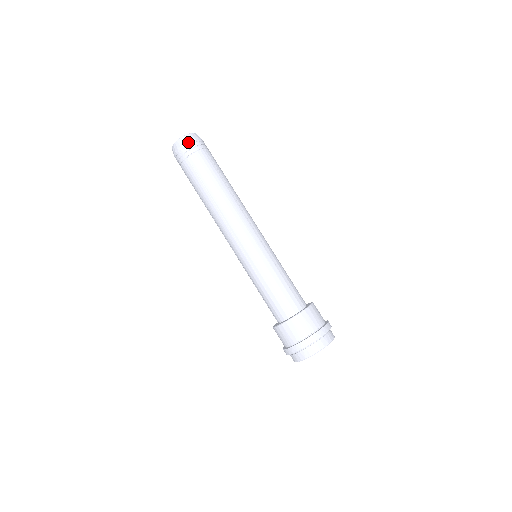
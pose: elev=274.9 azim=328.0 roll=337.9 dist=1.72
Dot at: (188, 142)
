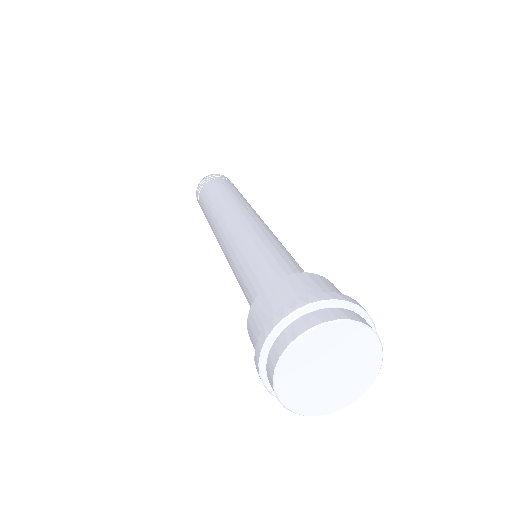
Dot at: occluded
